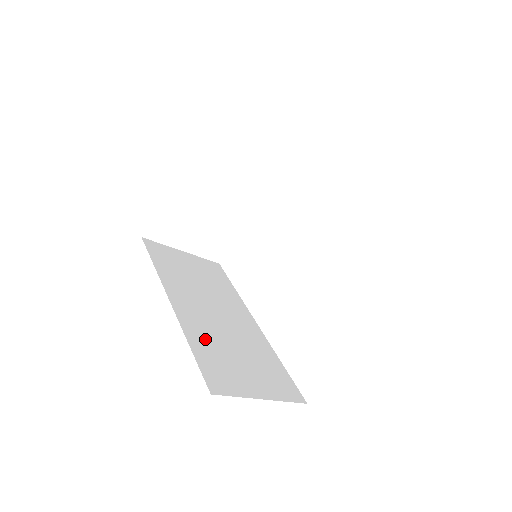
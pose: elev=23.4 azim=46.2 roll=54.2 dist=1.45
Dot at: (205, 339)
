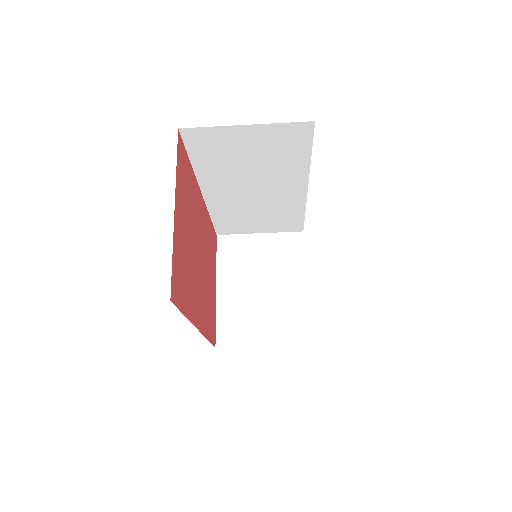
Dot at: occluded
